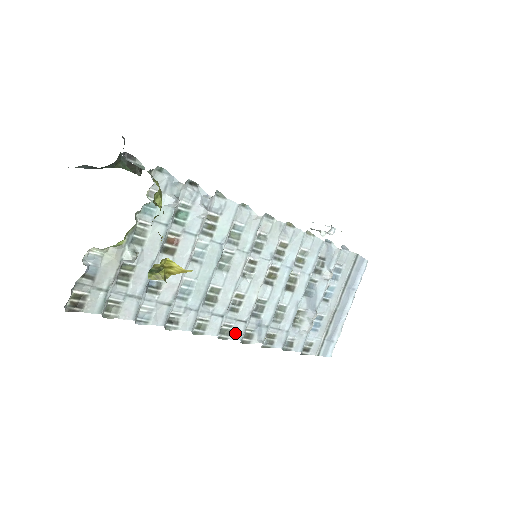
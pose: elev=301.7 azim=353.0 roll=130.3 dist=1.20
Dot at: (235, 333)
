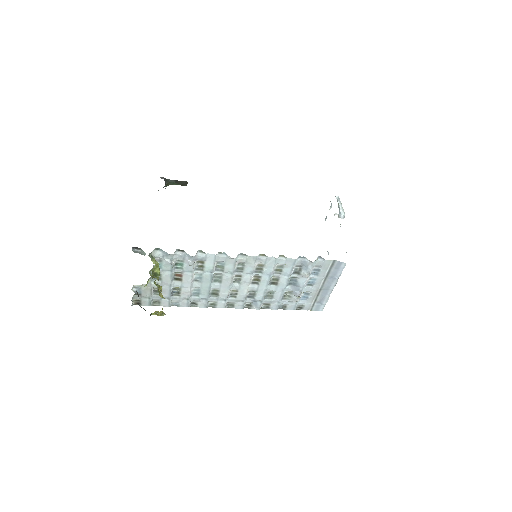
Dot at: (237, 306)
